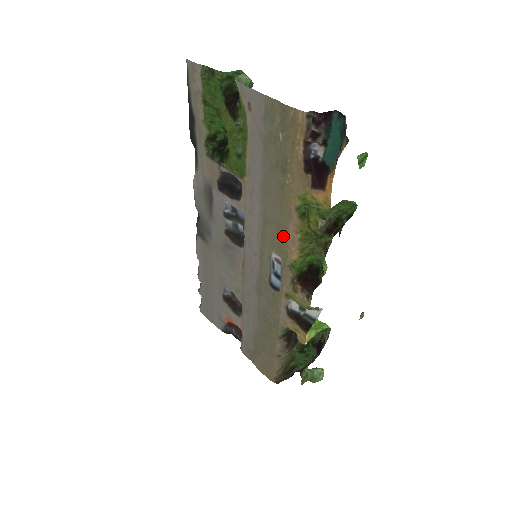
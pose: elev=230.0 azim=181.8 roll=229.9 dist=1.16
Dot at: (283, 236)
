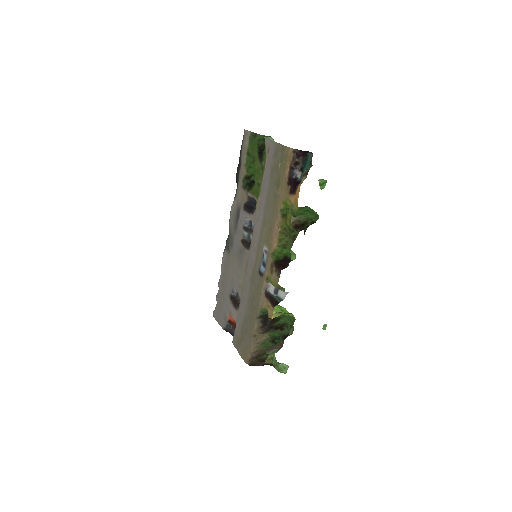
Dot at: (271, 231)
